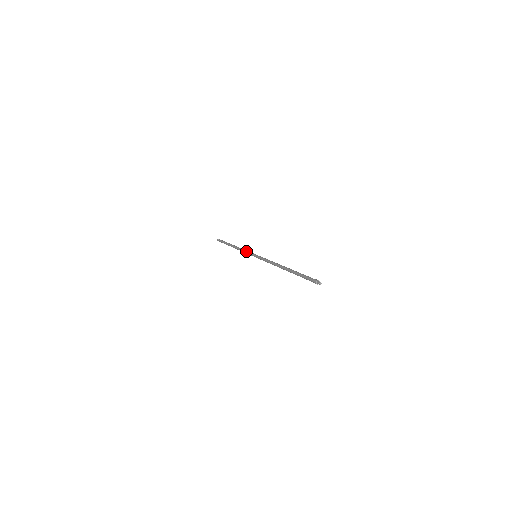
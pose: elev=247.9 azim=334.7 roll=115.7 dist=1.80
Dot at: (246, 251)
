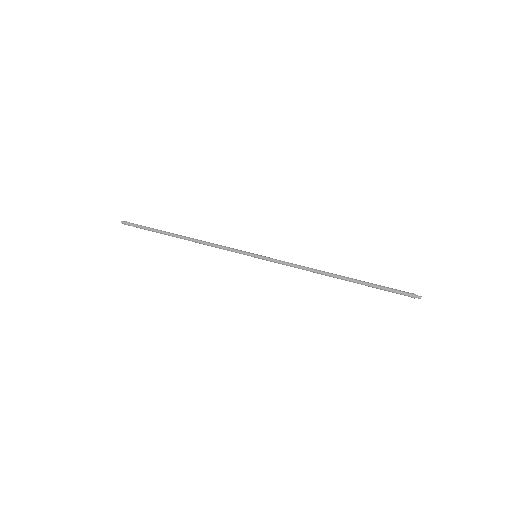
Dot at: (229, 247)
